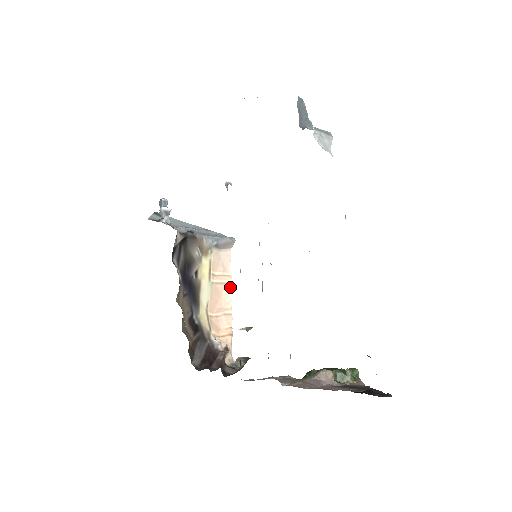
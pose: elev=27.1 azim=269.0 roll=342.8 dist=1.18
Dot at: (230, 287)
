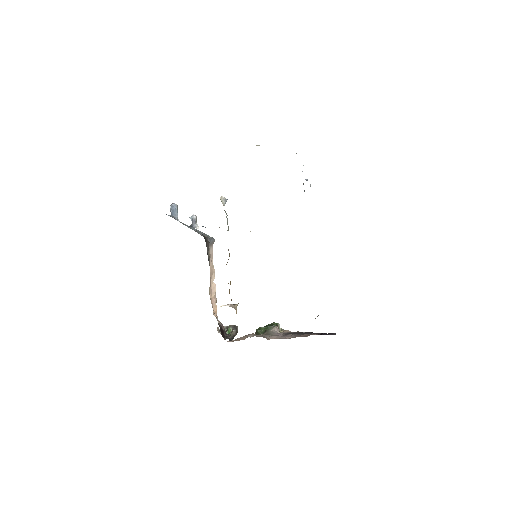
Dot at: (214, 275)
